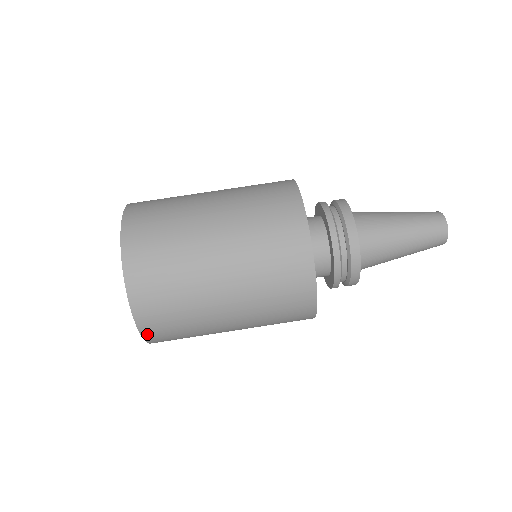
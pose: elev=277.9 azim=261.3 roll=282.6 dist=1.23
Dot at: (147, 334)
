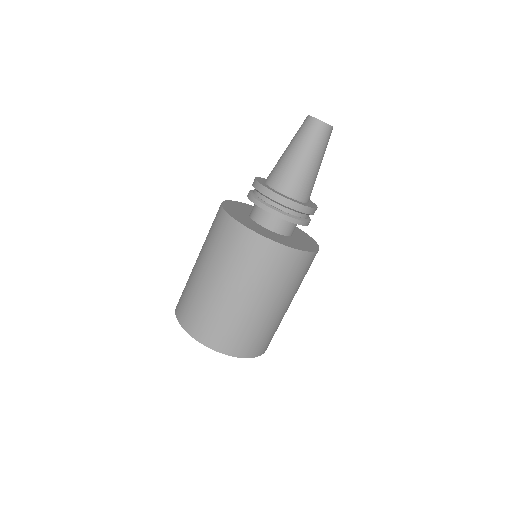
Dot at: occluded
